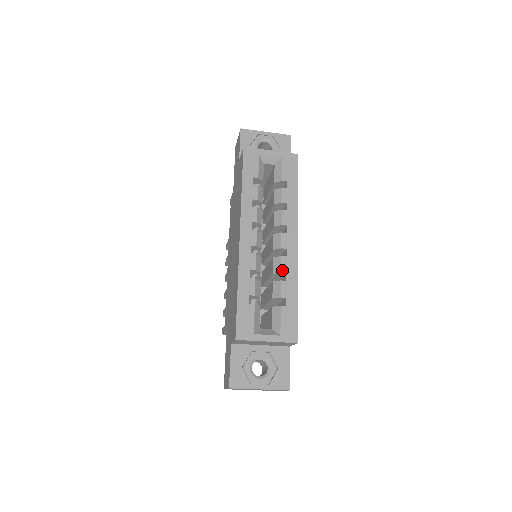
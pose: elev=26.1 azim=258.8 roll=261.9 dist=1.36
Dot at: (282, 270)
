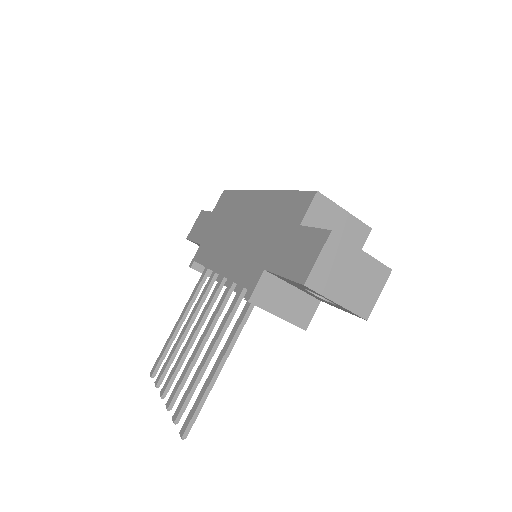
Dot at: occluded
